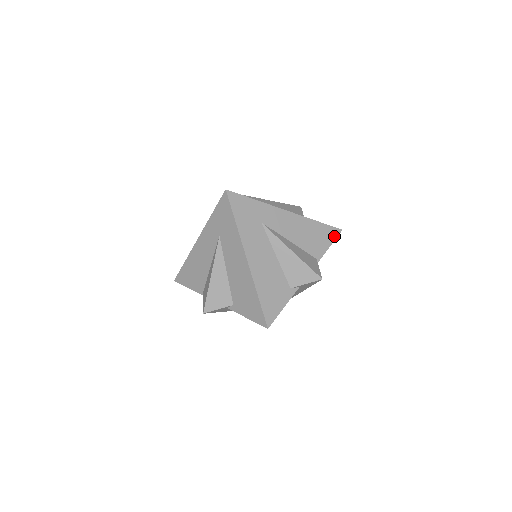
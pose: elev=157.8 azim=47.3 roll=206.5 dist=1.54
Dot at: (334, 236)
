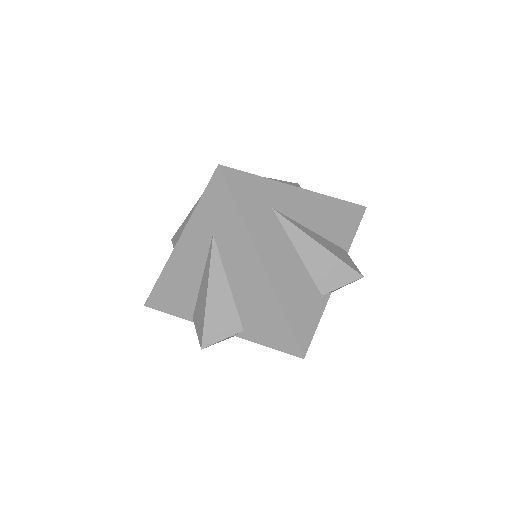
Dot at: (359, 216)
